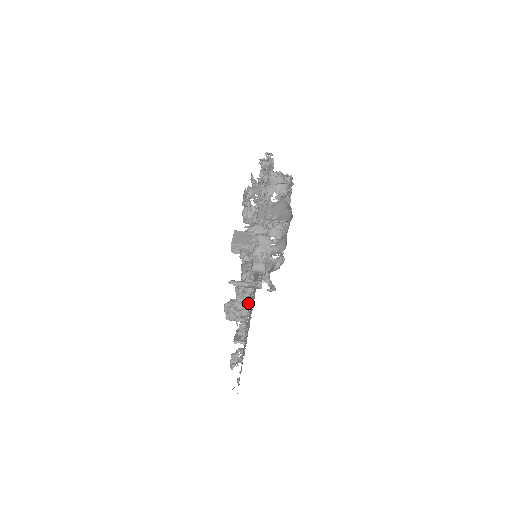
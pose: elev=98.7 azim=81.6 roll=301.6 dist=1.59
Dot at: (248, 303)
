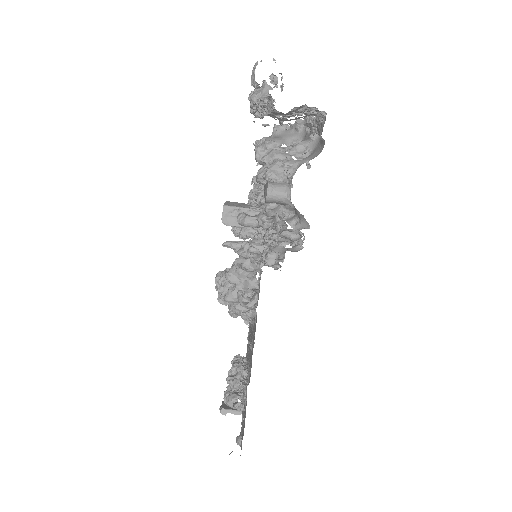
Dot at: (261, 256)
